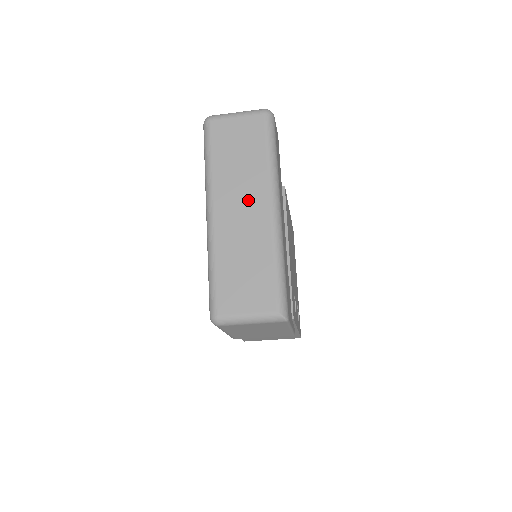
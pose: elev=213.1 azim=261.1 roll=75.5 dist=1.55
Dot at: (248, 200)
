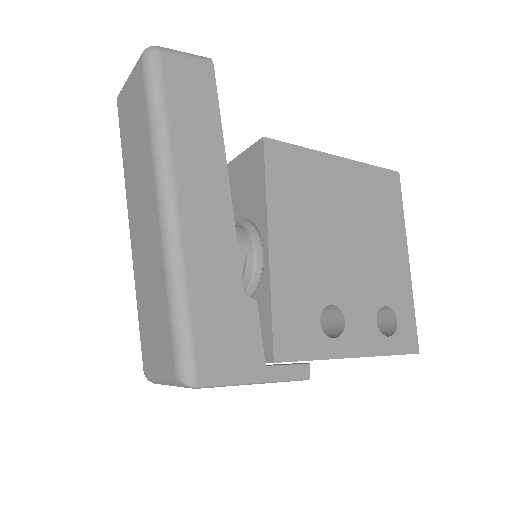
Dot at: (144, 203)
